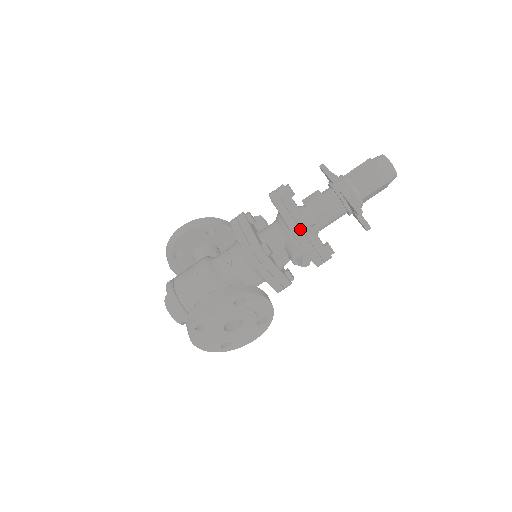
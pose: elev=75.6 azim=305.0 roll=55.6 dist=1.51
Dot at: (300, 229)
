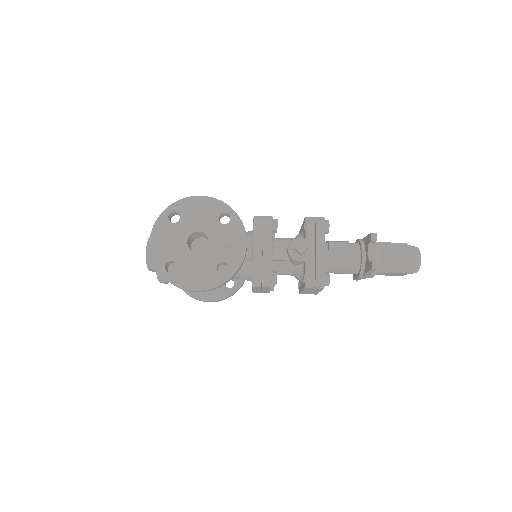
Dot at: (314, 219)
